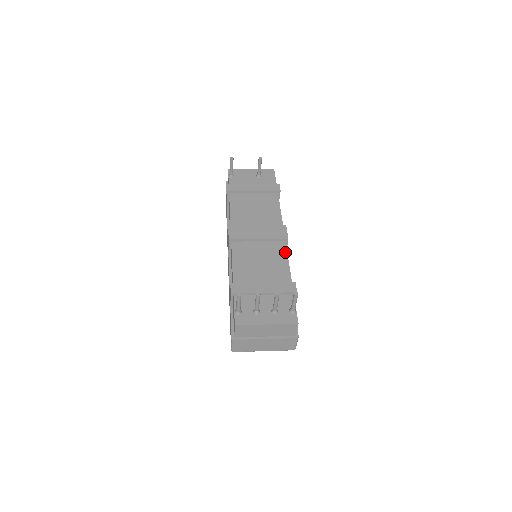
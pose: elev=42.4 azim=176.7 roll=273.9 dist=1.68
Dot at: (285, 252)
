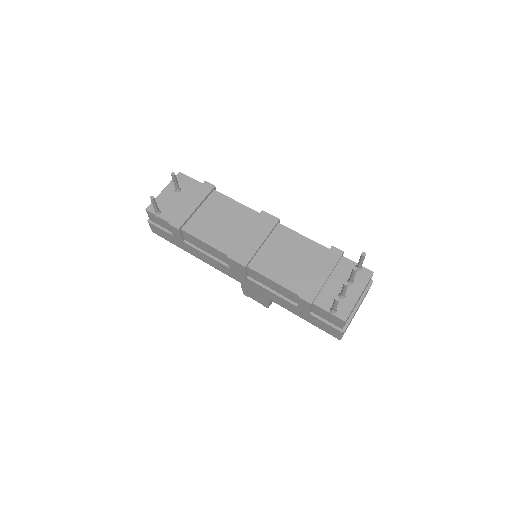
Dot at: (291, 232)
